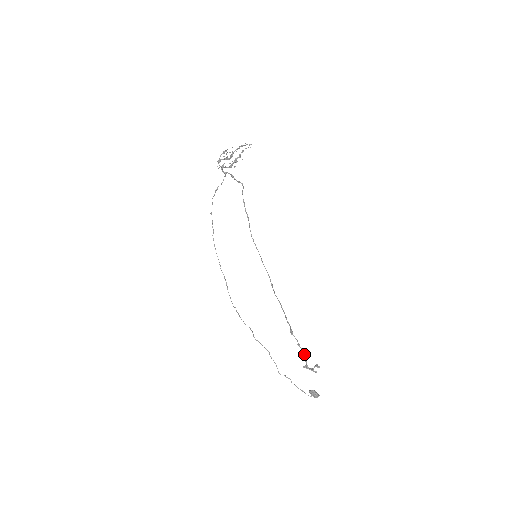
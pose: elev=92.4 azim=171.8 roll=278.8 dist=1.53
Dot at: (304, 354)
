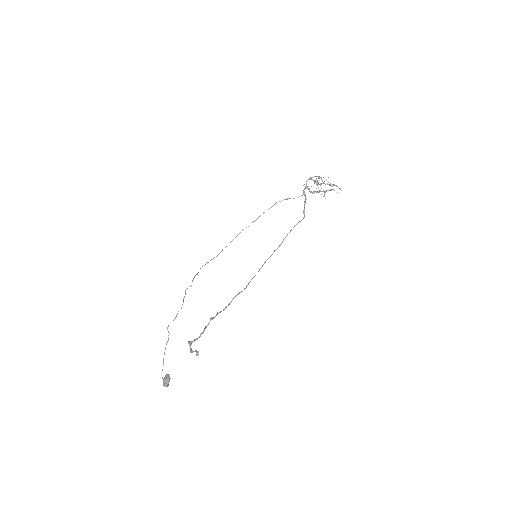
Dot at: (201, 334)
